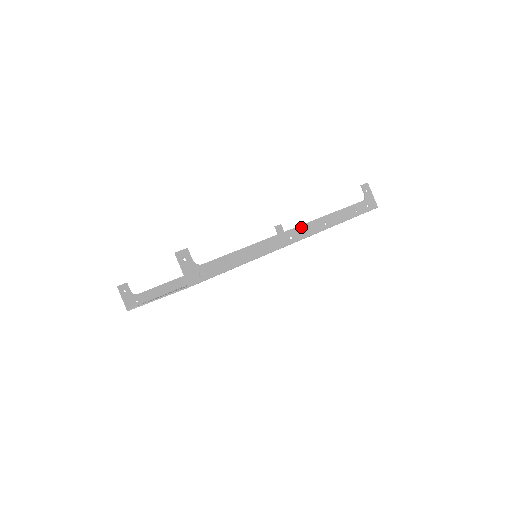
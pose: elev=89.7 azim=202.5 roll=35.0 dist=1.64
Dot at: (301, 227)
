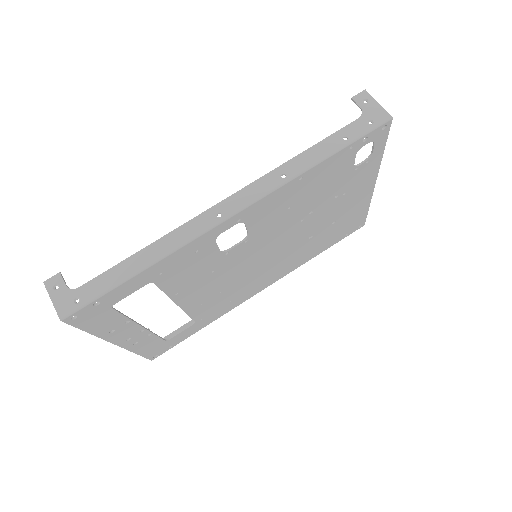
Dot at: (236, 195)
